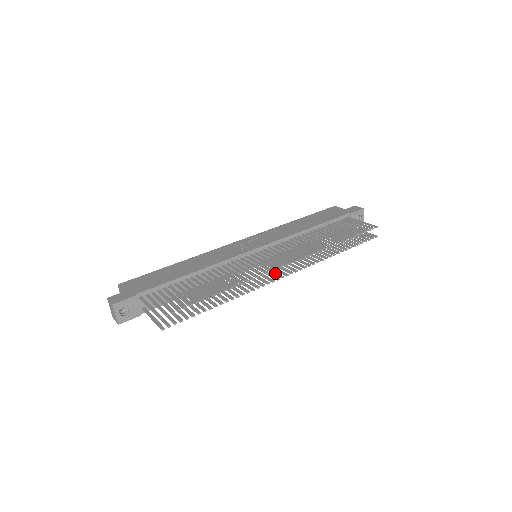
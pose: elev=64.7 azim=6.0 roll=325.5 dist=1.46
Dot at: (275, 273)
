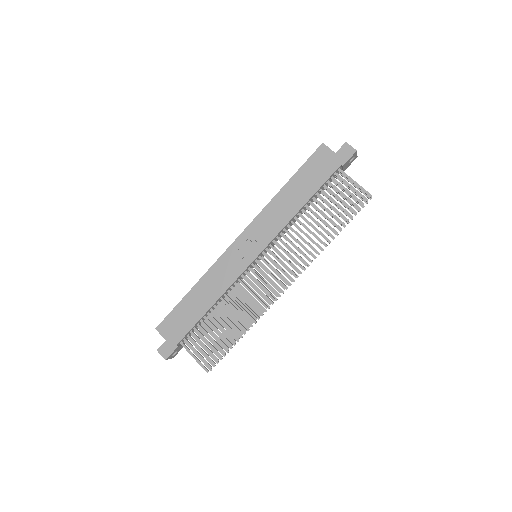
Dot at: occluded
